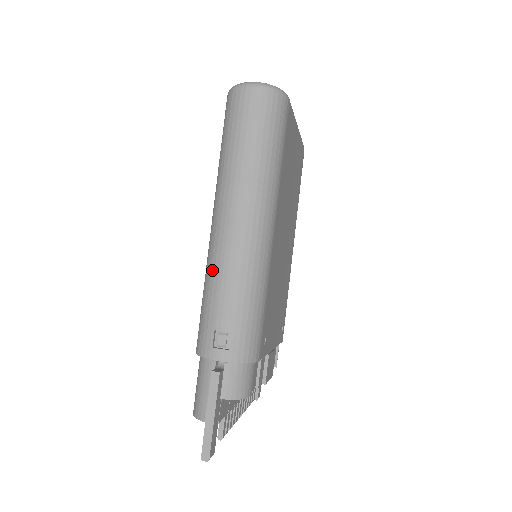
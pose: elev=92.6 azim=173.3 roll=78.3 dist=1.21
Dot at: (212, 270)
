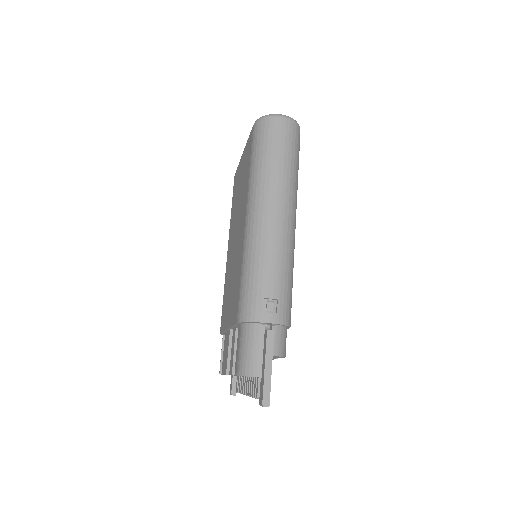
Dot at: (257, 251)
